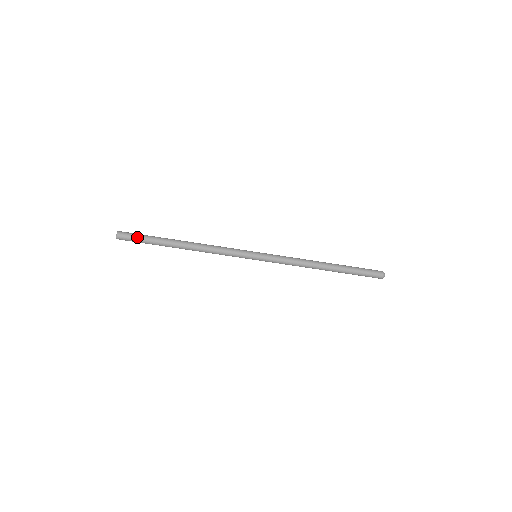
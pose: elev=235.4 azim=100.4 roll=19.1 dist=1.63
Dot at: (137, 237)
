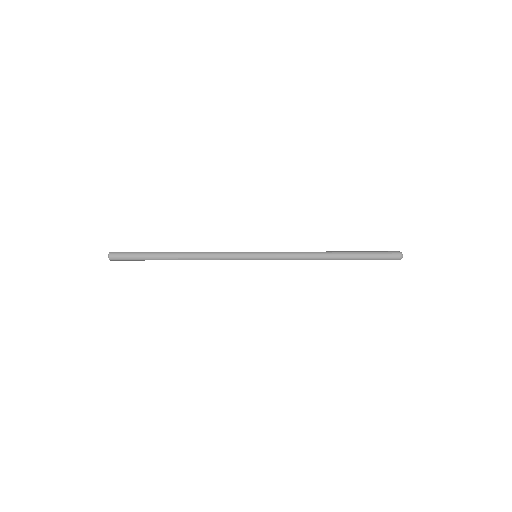
Dot at: (129, 259)
